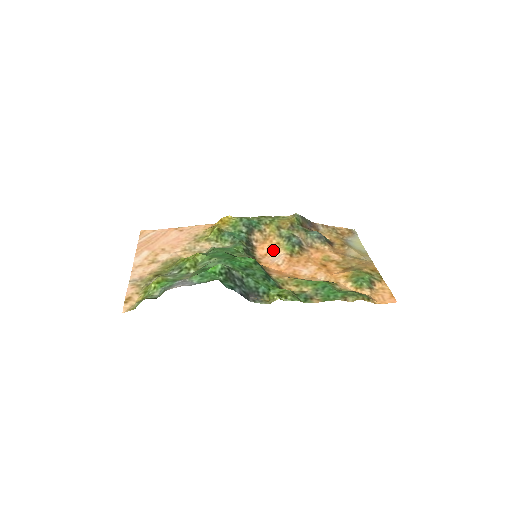
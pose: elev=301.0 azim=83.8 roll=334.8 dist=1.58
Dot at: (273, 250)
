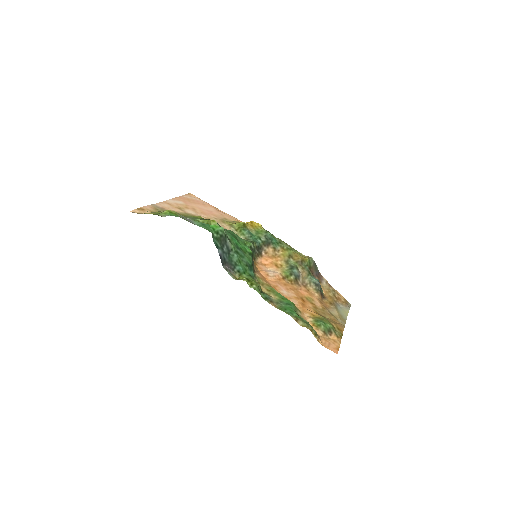
Dot at: (273, 266)
